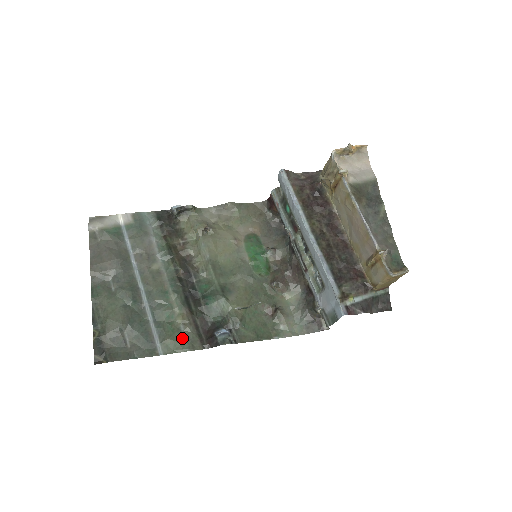
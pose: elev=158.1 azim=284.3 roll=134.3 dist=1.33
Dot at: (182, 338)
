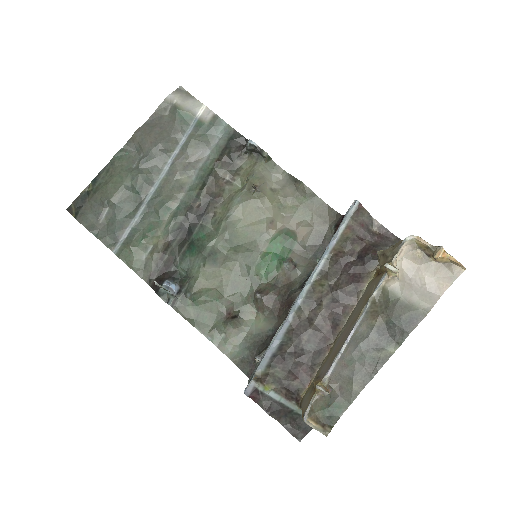
Dot at: (141, 257)
